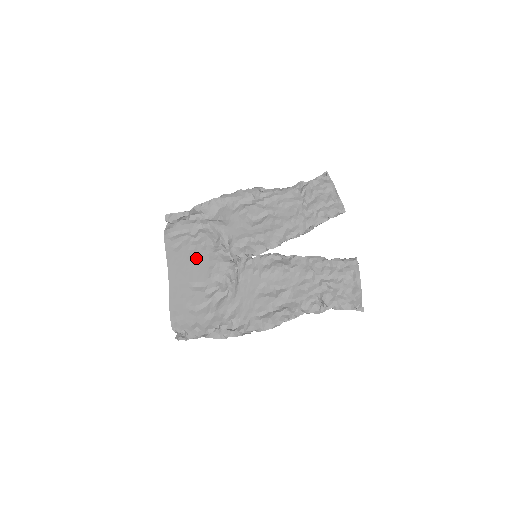
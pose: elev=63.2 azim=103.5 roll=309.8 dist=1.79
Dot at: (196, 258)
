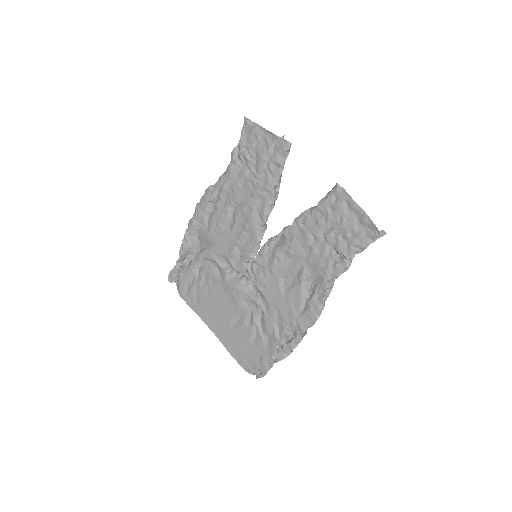
Dot at: (216, 297)
